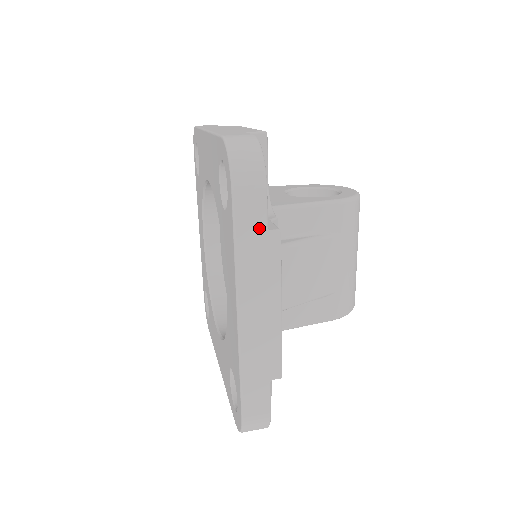
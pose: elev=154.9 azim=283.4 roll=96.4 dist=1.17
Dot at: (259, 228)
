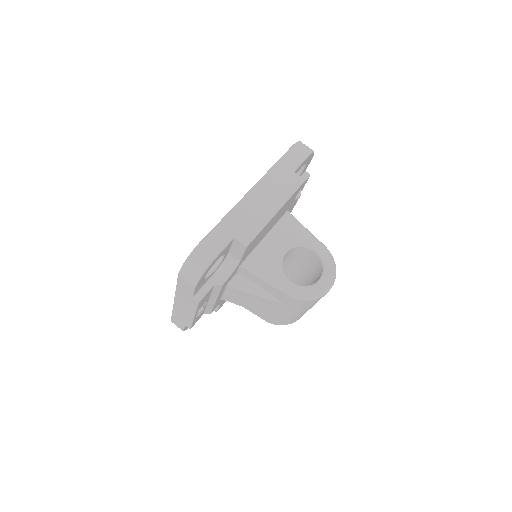
Dot at: (188, 293)
